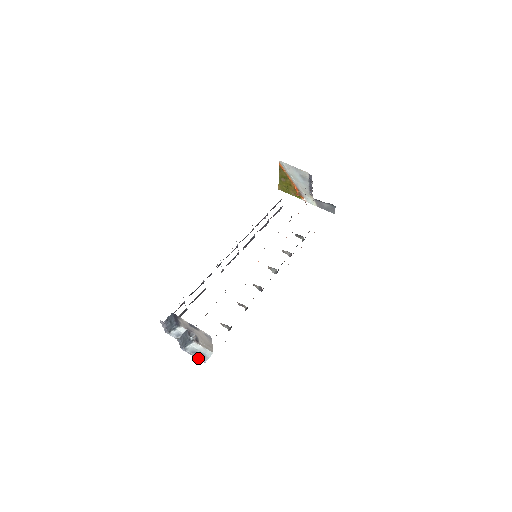
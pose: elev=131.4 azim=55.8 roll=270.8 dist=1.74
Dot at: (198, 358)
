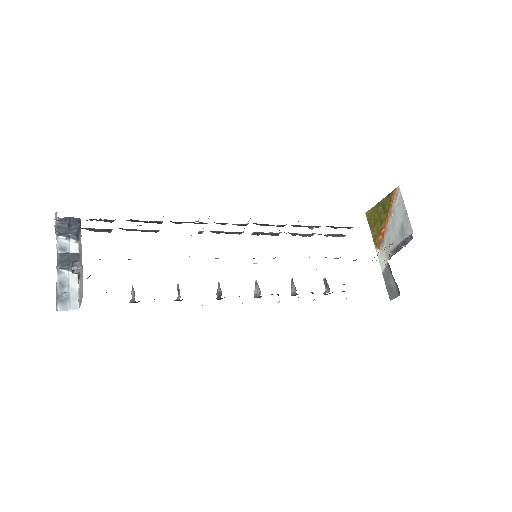
Dot at: (57, 296)
